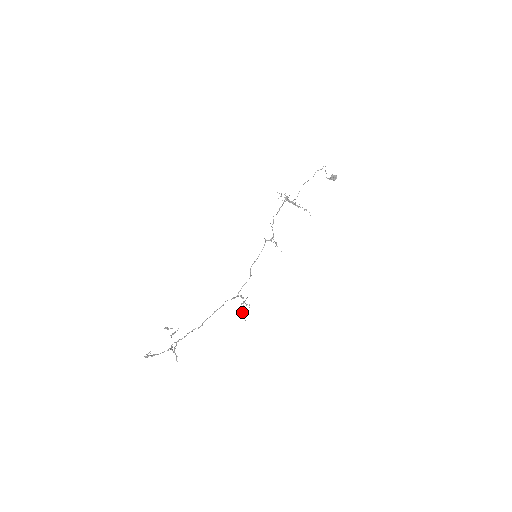
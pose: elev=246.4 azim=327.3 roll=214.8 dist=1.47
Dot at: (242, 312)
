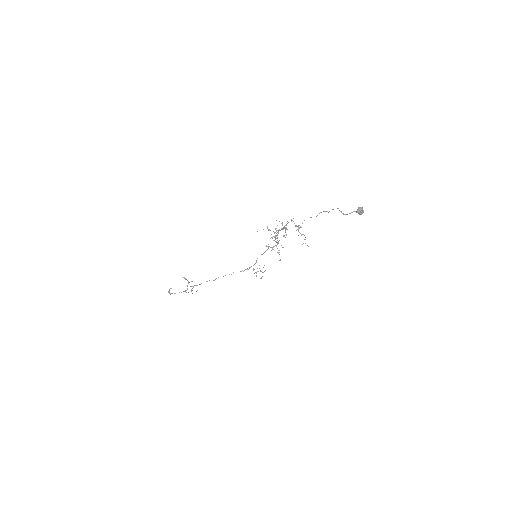
Dot at: (264, 271)
